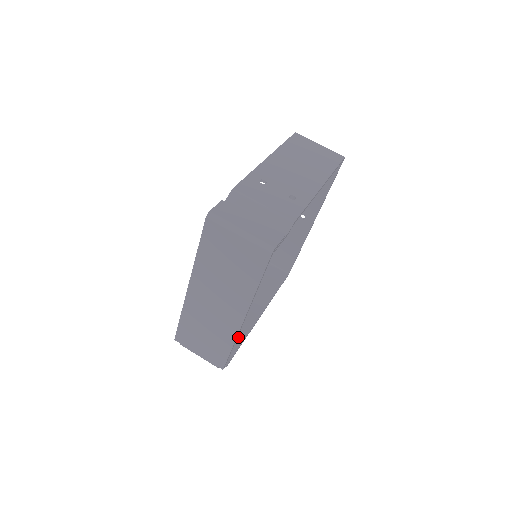
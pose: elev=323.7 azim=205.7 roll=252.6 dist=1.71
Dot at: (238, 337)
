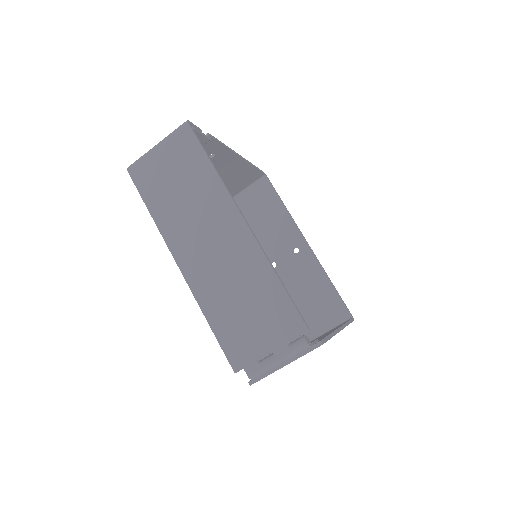
Dot at: occluded
